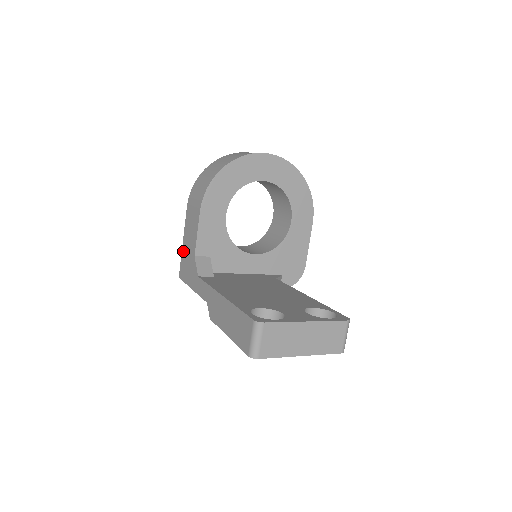
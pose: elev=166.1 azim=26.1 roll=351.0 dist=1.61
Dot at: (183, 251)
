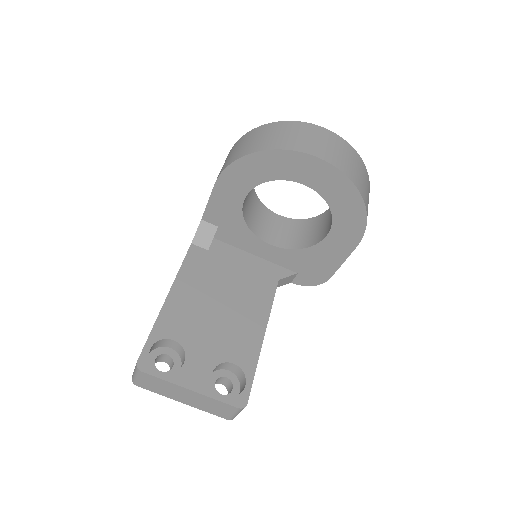
Dot at: occluded
